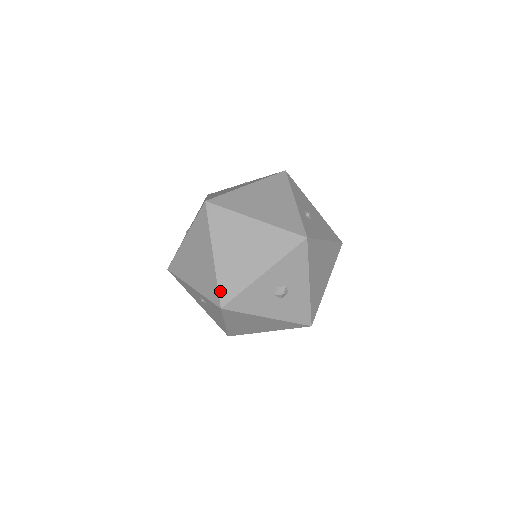
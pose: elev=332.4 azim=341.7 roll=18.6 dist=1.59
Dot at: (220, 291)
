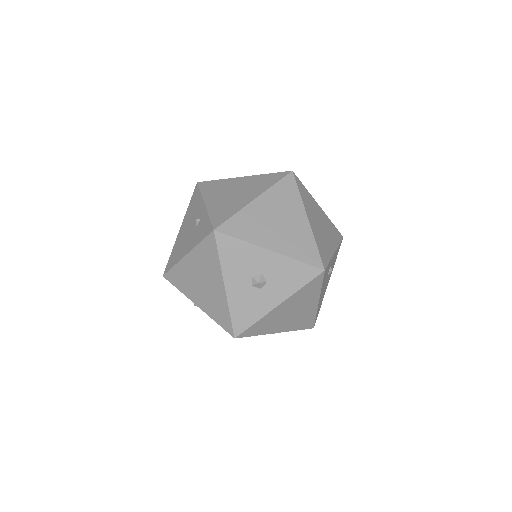
Dot at: (229, 221)
